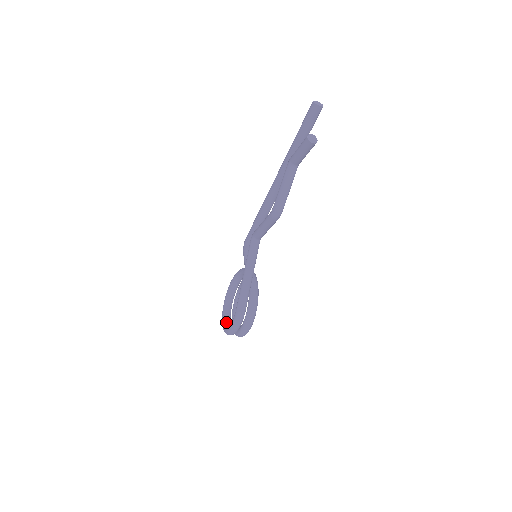
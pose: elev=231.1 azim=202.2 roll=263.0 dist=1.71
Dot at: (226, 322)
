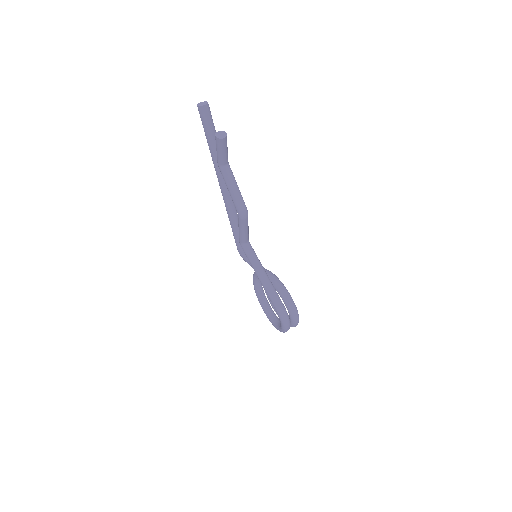
Dot at: (276, 323)
